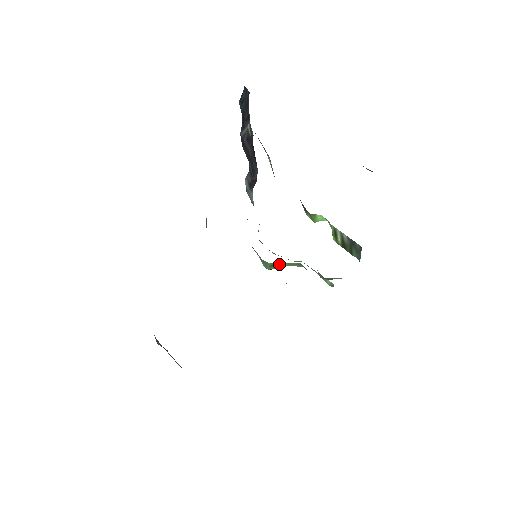
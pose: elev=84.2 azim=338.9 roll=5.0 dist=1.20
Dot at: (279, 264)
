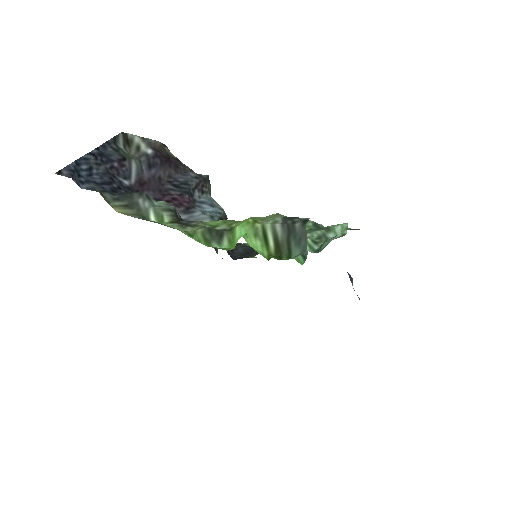
Dot at: occluded
